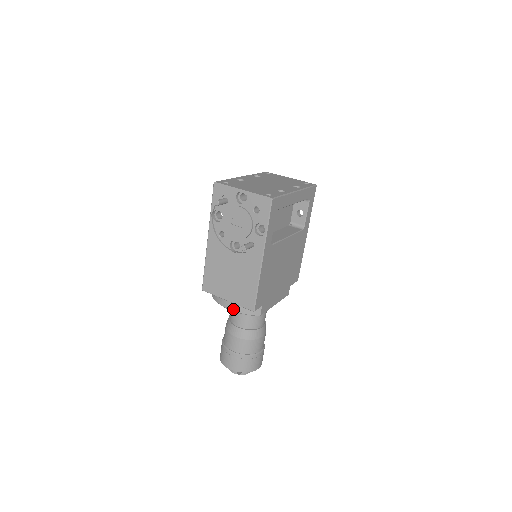
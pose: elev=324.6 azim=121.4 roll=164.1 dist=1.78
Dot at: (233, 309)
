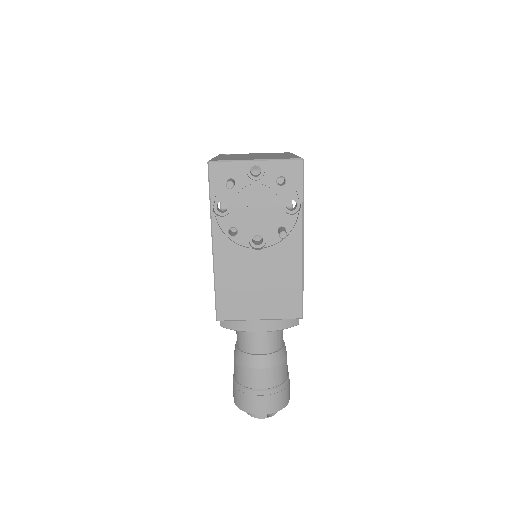
Dot at: (266, 329)
